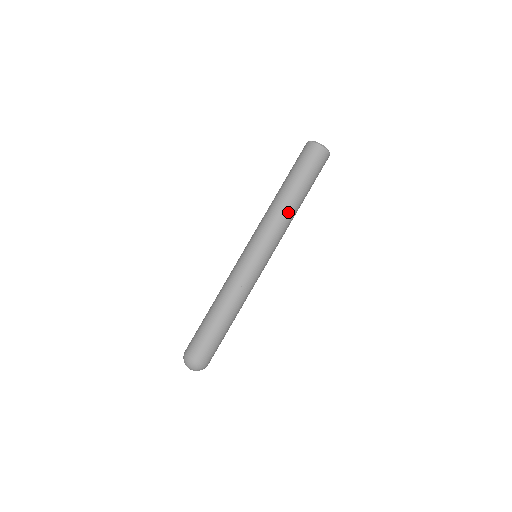
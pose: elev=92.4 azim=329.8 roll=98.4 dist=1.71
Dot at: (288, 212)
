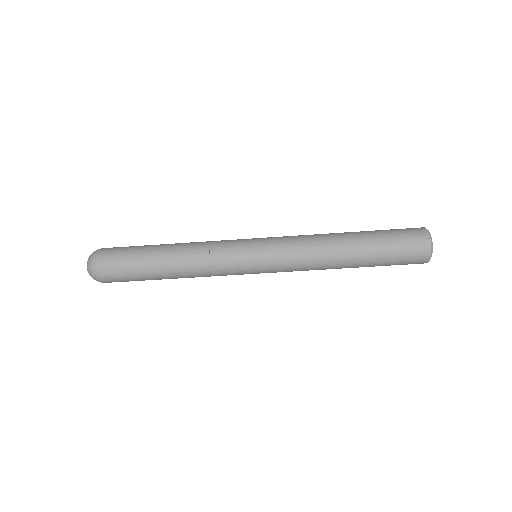
Dot at: (328, 266)
